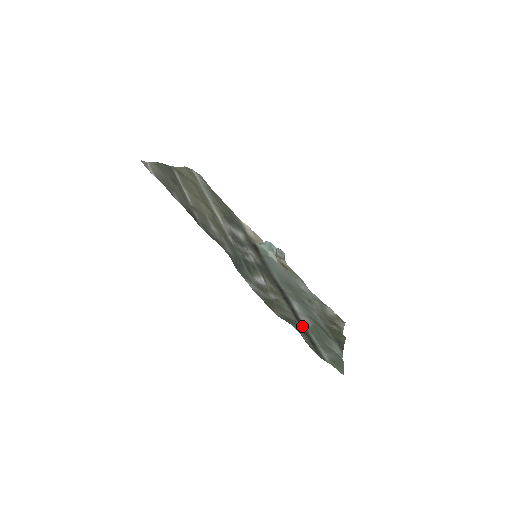
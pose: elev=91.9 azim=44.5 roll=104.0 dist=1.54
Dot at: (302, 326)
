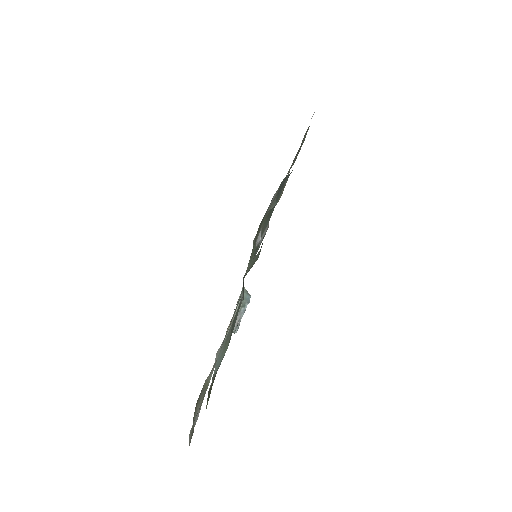
Dot at: occluded
